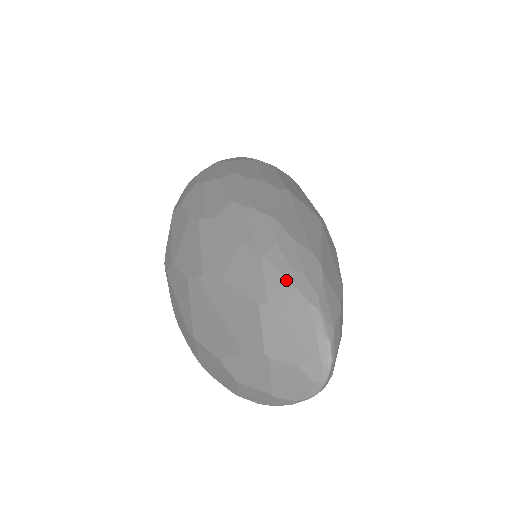
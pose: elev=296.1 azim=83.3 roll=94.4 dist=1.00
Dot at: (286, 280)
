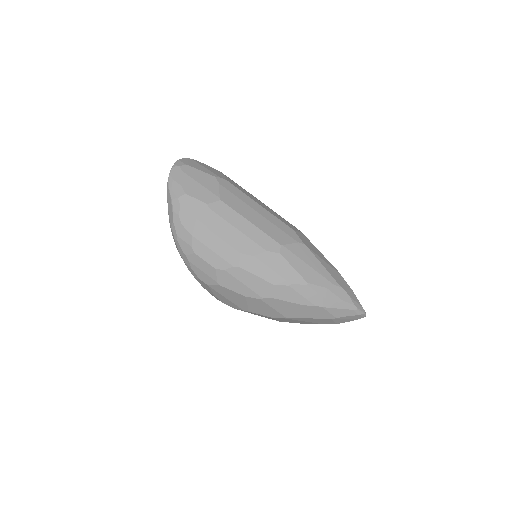
Dot at: (340, 309)
